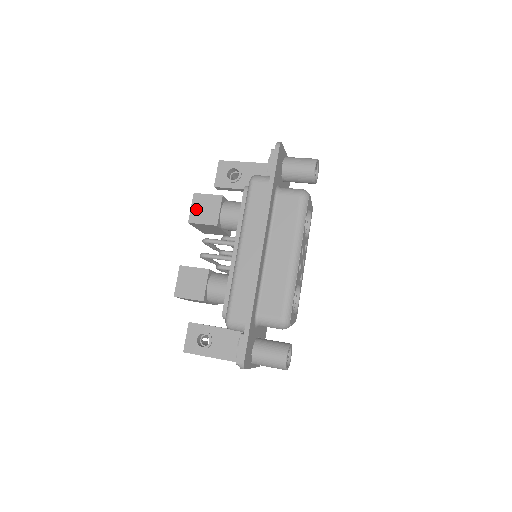
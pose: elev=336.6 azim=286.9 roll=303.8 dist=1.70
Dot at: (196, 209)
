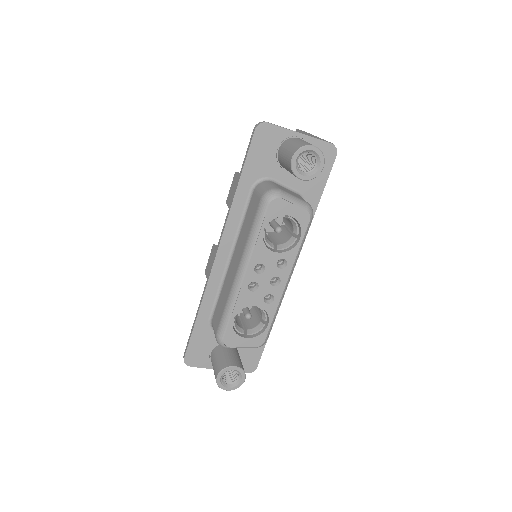
Dot at: (231, 190)
